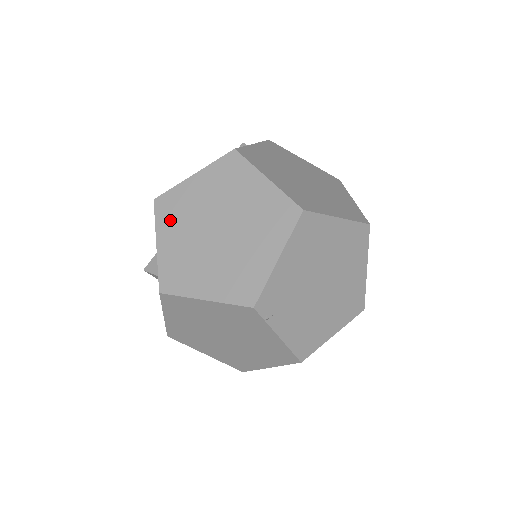
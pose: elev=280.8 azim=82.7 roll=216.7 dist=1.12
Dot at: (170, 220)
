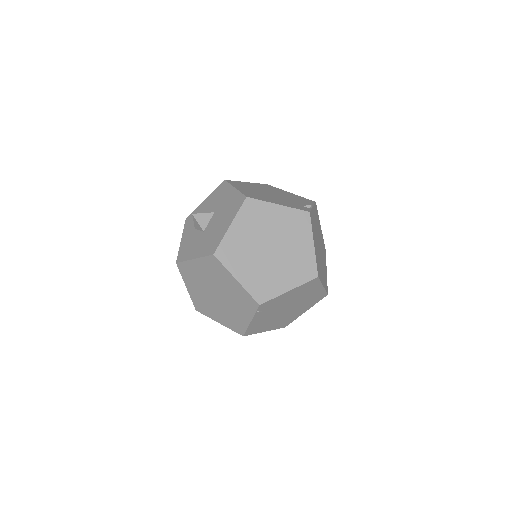
Dot at: (248, 218)
